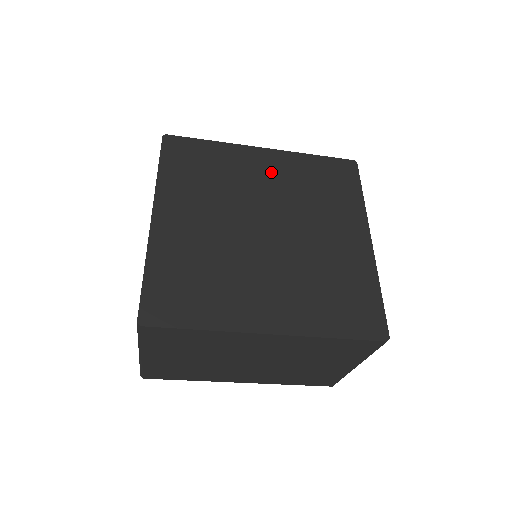
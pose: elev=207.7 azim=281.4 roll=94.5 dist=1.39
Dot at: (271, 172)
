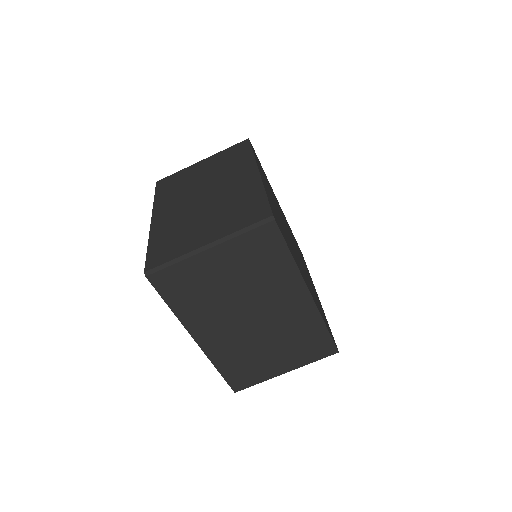
Dot at: occluded
